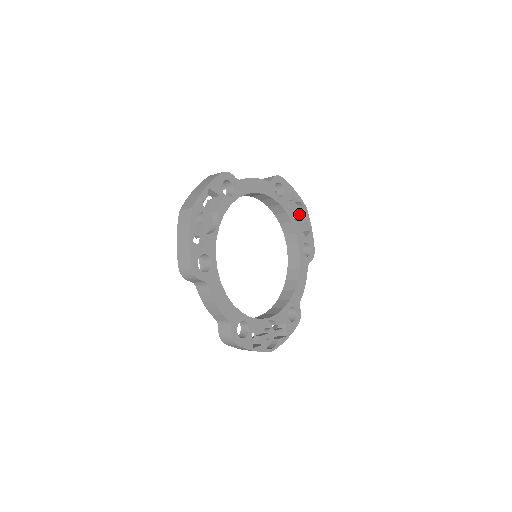
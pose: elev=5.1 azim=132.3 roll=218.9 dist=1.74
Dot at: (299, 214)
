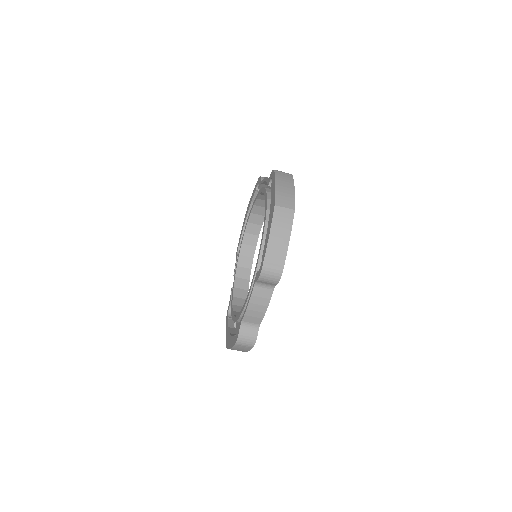
Dot at: occluded
